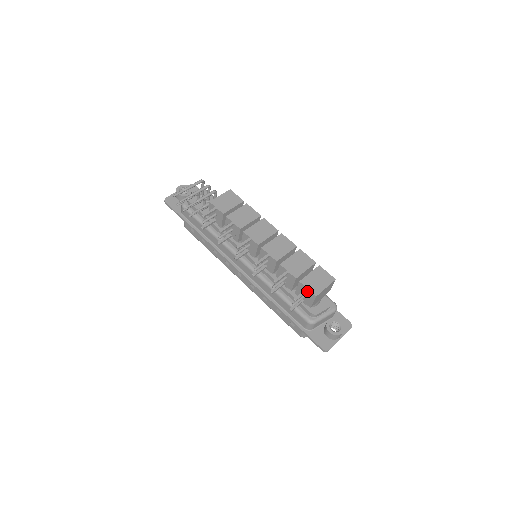
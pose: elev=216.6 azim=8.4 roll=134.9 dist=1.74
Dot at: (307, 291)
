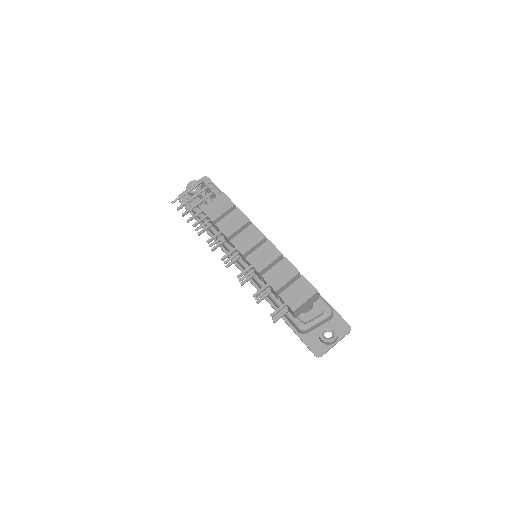
Dot at: (286, 305)
